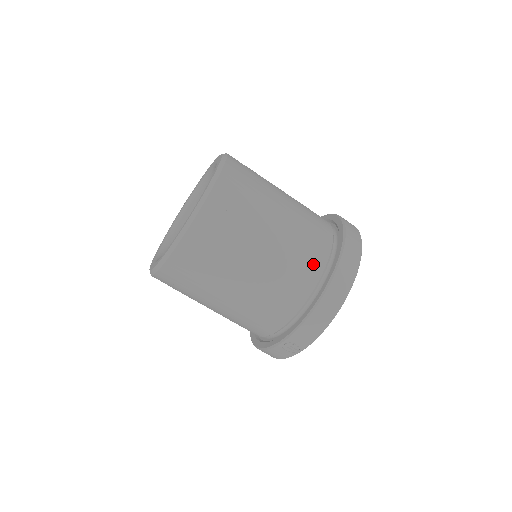
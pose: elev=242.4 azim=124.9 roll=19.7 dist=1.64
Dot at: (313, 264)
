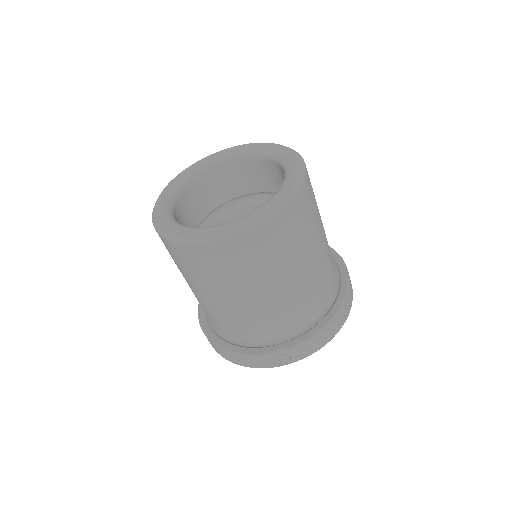
Dot at: (330, 285)
